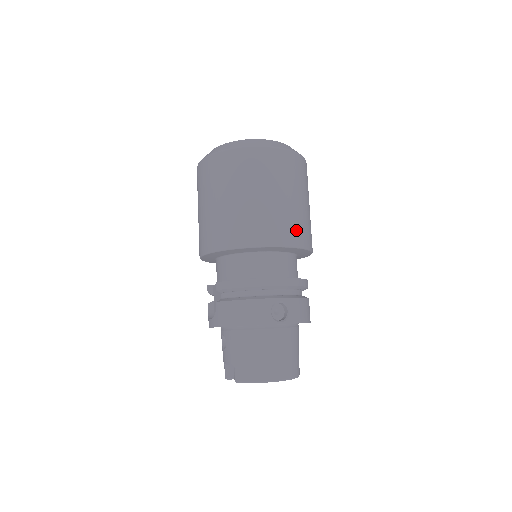
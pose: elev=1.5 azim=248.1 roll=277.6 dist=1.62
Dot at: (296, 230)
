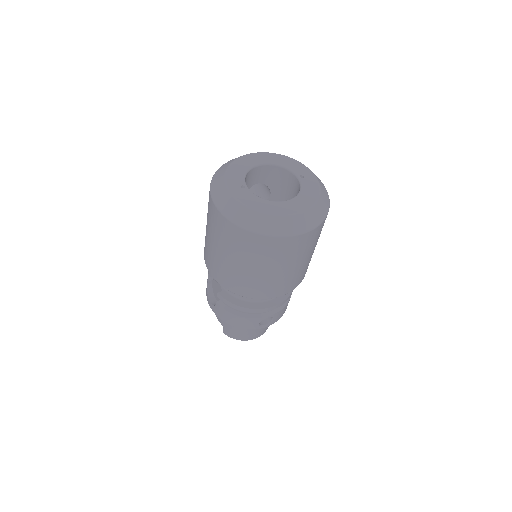
Dot at: (297, 281)
